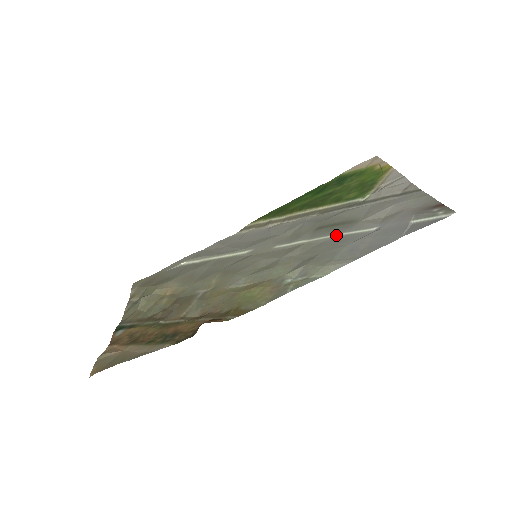
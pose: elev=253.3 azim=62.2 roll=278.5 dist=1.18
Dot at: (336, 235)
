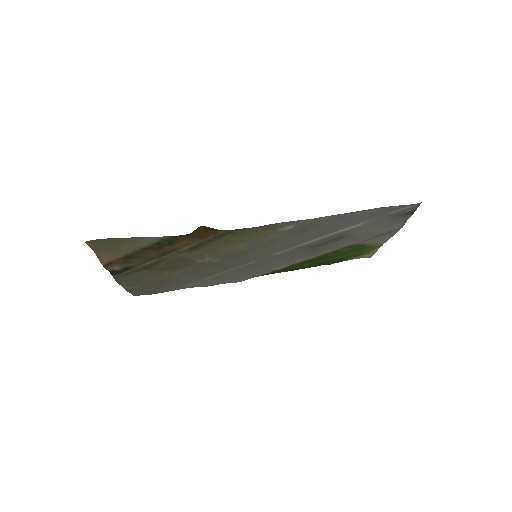
Dot at: (328, 235)
